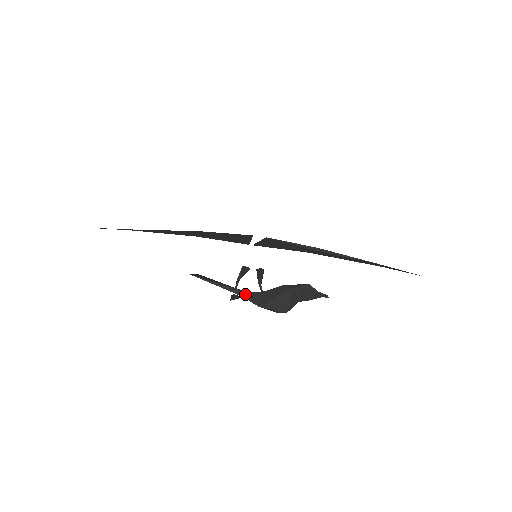
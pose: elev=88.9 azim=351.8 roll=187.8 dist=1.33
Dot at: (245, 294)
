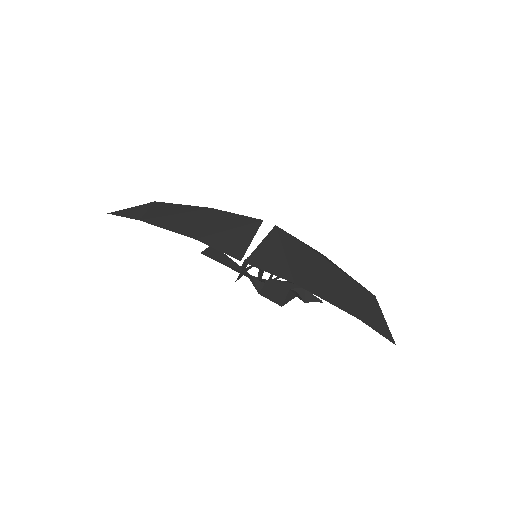
Dot at: (250, 276)
